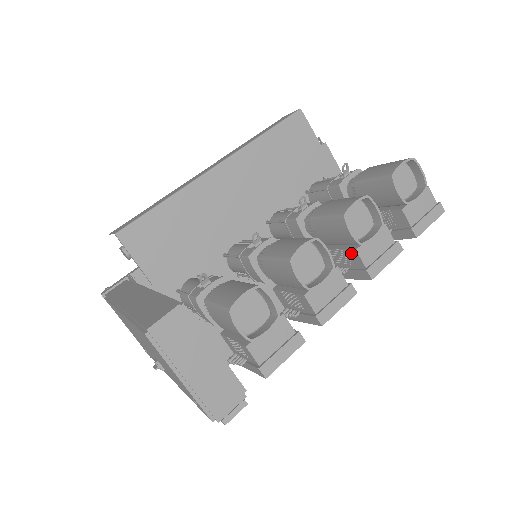
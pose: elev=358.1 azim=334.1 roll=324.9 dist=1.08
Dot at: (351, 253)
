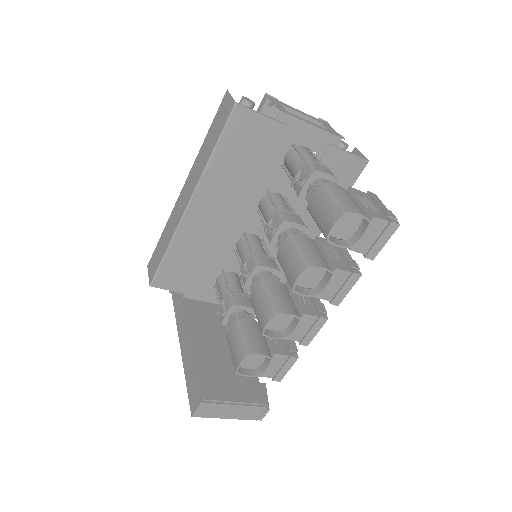
Dot at: occluded
